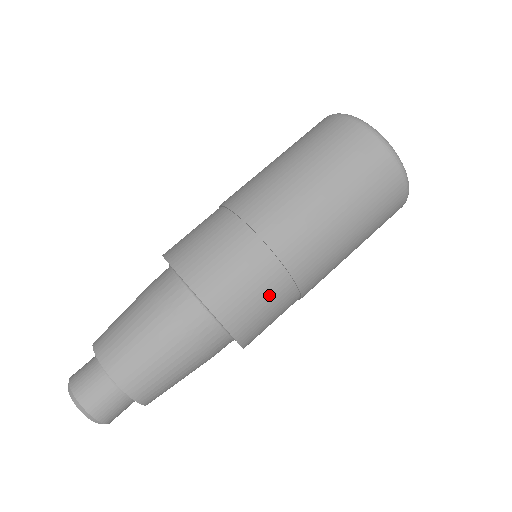
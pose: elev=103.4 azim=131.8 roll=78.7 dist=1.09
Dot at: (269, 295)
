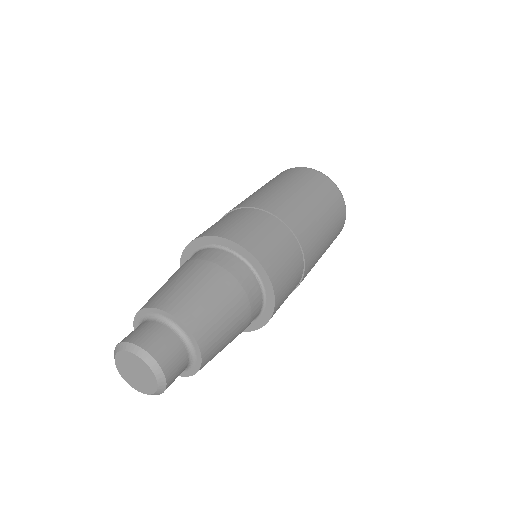
Dot at: (294, 272)
